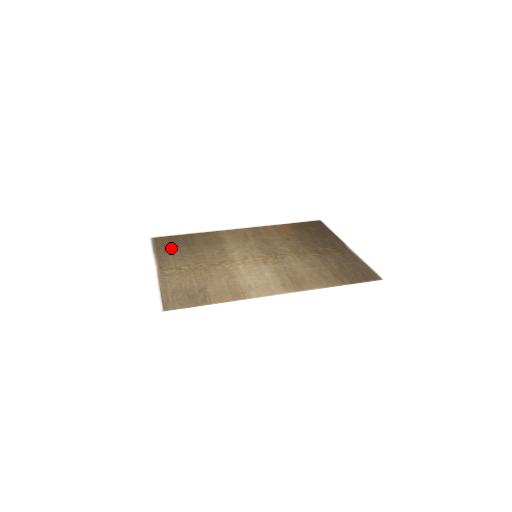
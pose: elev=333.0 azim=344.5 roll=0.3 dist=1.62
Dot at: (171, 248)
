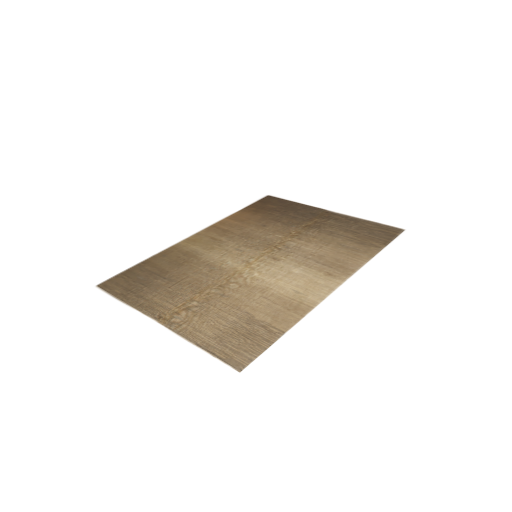
Dot at: (142, 288)
